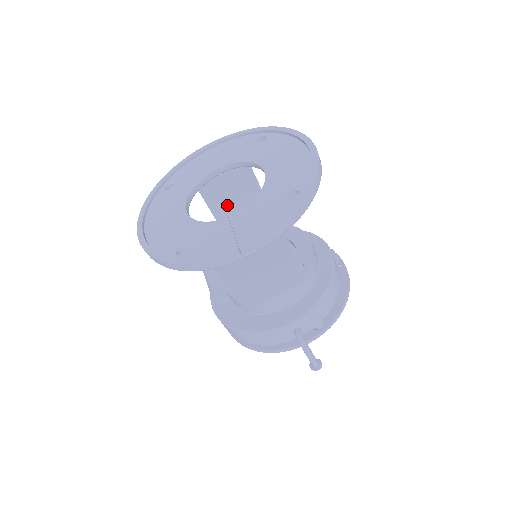
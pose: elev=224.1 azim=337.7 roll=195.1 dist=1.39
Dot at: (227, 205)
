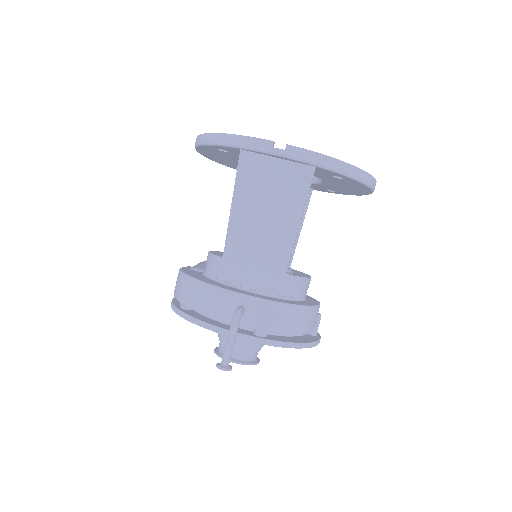
Dot at: occluded
